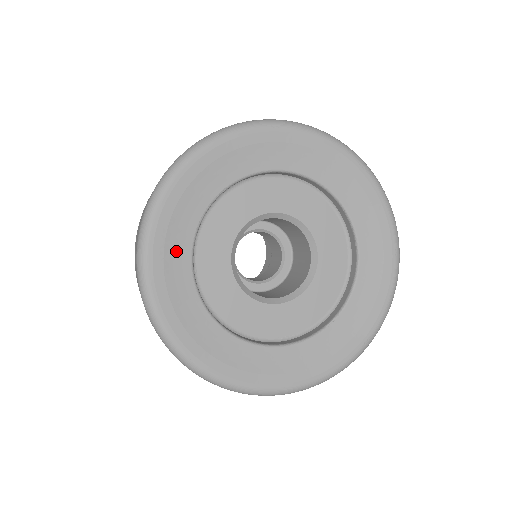
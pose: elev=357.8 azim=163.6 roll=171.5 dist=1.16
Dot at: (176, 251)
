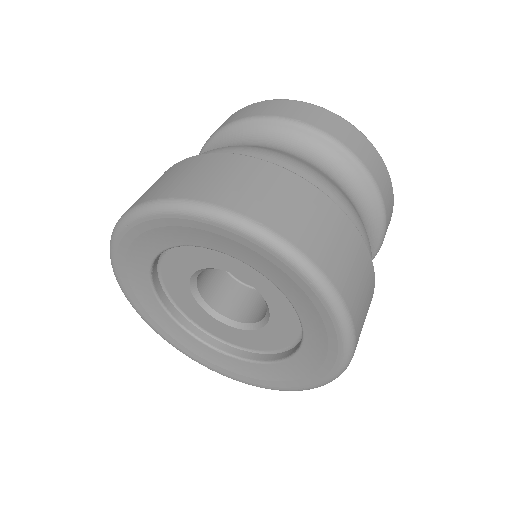
Dot at: (155, 239)
